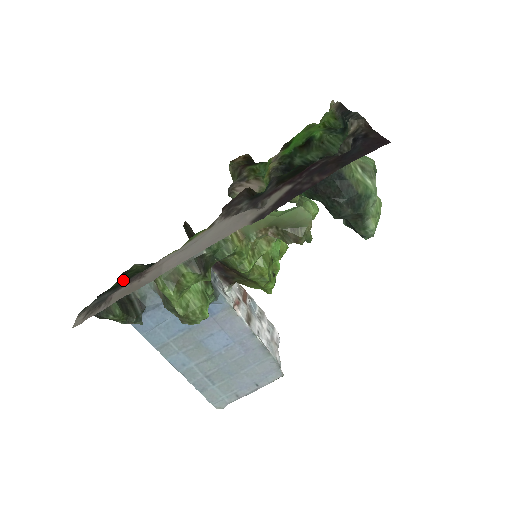
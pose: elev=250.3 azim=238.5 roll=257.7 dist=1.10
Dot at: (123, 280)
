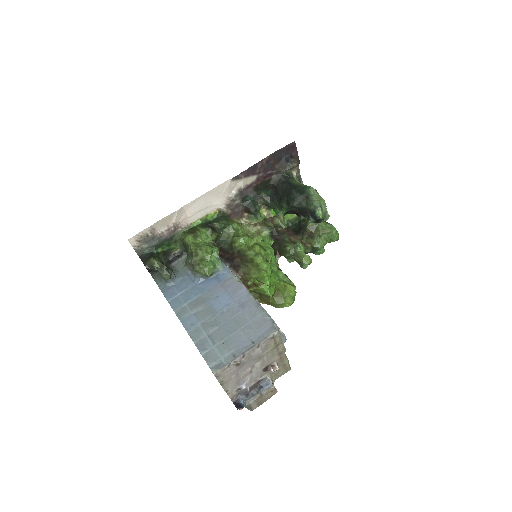
Dot at: (166, 244)
